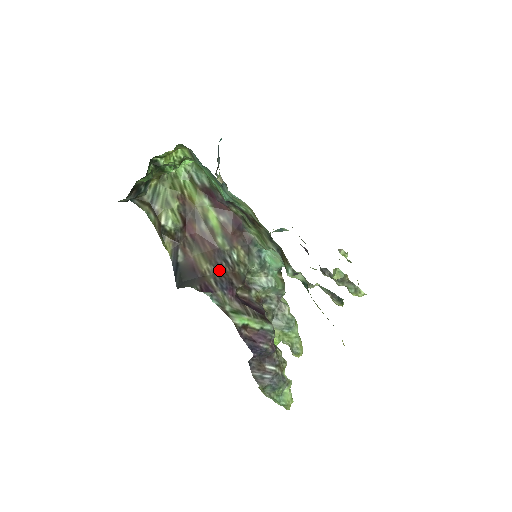
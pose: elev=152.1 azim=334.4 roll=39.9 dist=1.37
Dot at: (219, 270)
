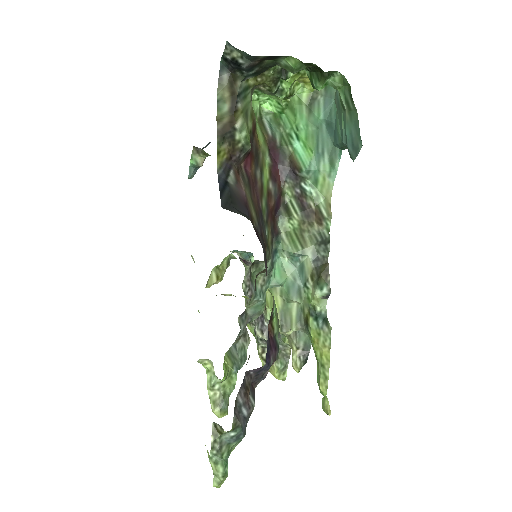
Dot at: (260, 232)
